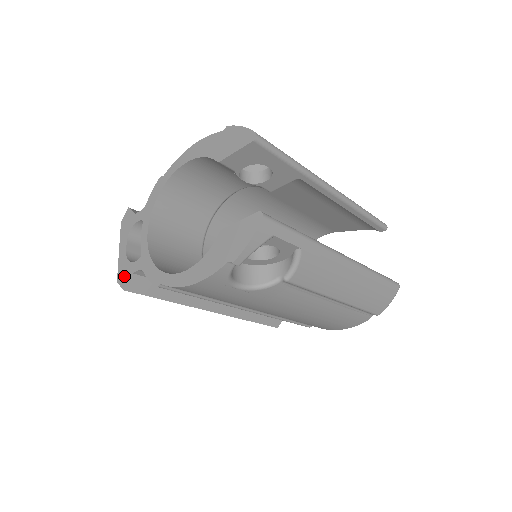
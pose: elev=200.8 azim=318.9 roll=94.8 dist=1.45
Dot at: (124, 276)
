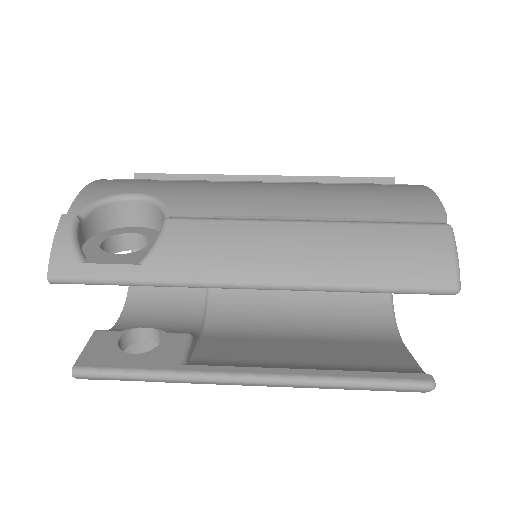
Dot at: occluded
